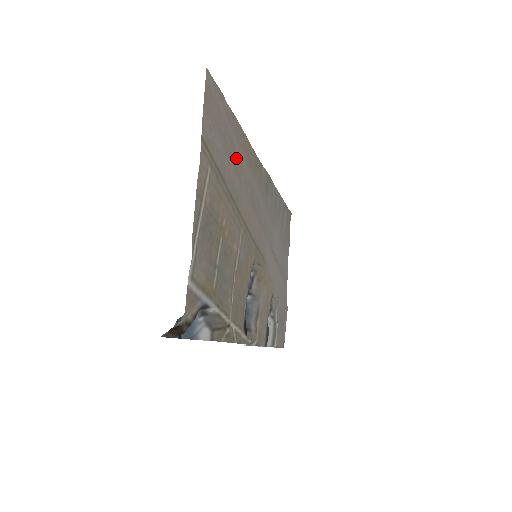
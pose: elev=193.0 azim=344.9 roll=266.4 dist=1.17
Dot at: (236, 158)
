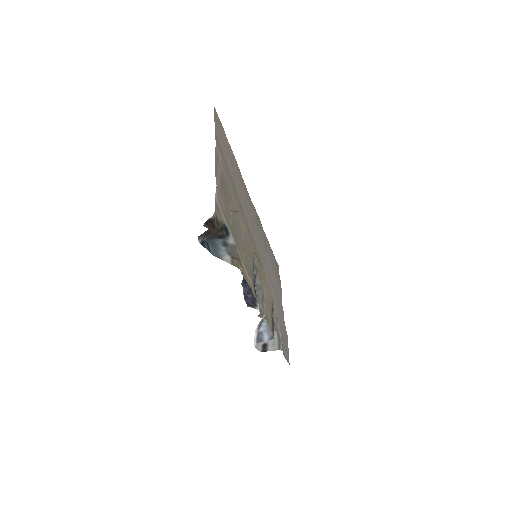
Dot at: (235, 173)
